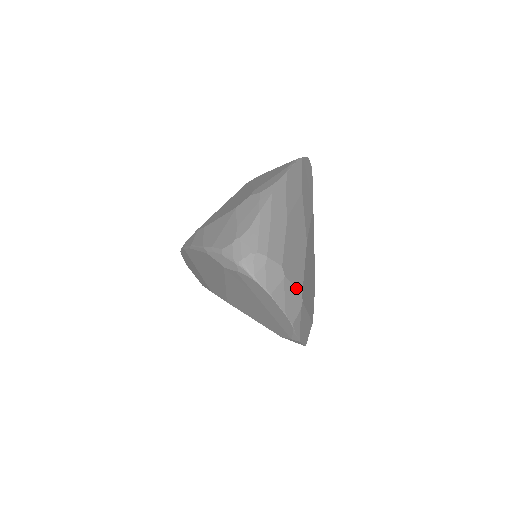
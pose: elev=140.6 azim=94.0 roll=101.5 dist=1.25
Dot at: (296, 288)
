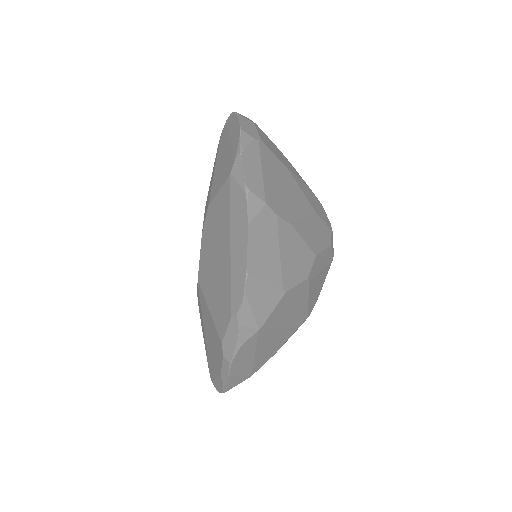
Dot at: (259, 134)
